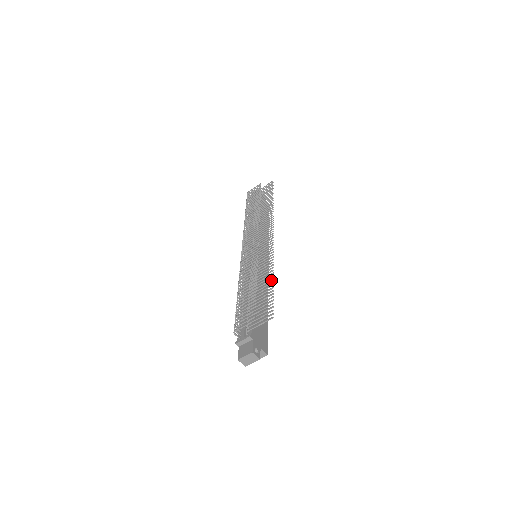
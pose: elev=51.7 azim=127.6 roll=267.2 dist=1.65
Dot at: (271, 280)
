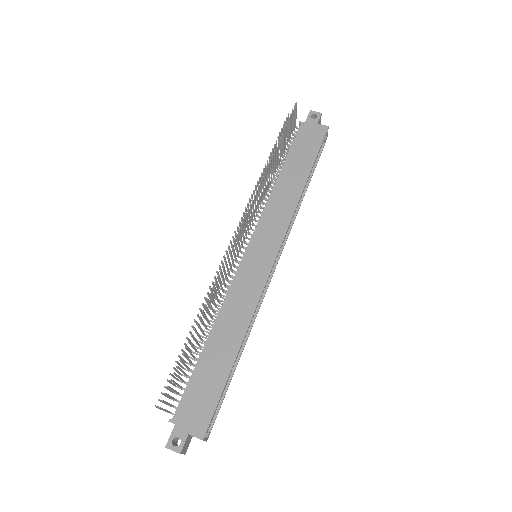
Dot at: (195, 330)
